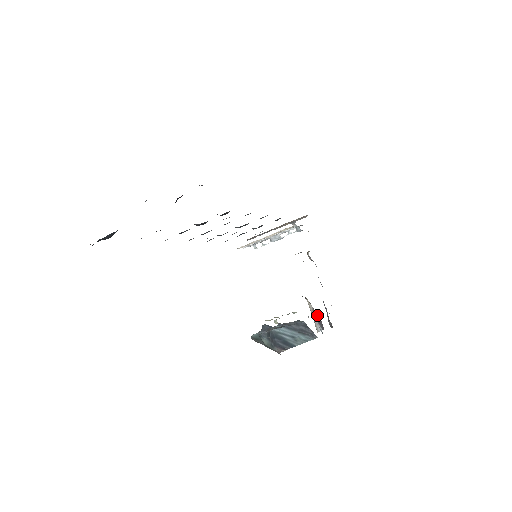
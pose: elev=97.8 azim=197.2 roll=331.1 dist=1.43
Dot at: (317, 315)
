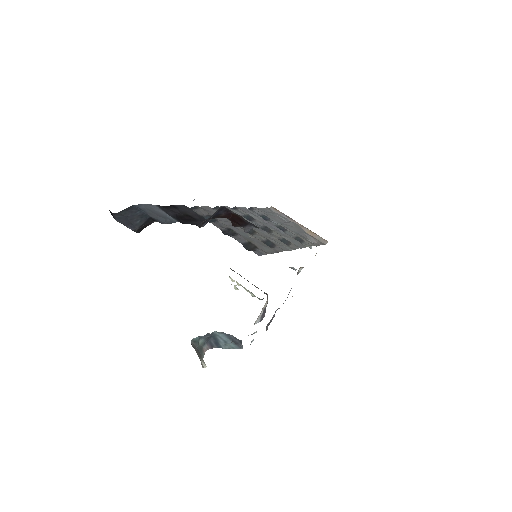
Dot at: occluded
